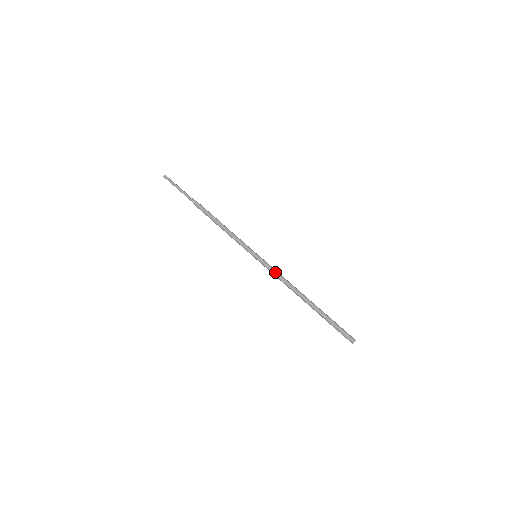
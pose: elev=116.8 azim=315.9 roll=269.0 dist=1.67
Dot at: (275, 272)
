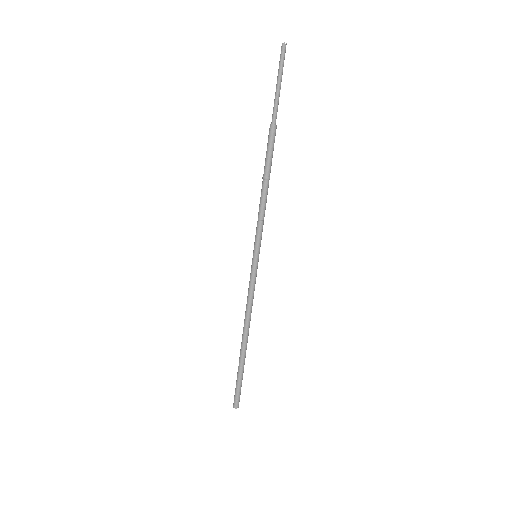
Dot at: (251, 291)
